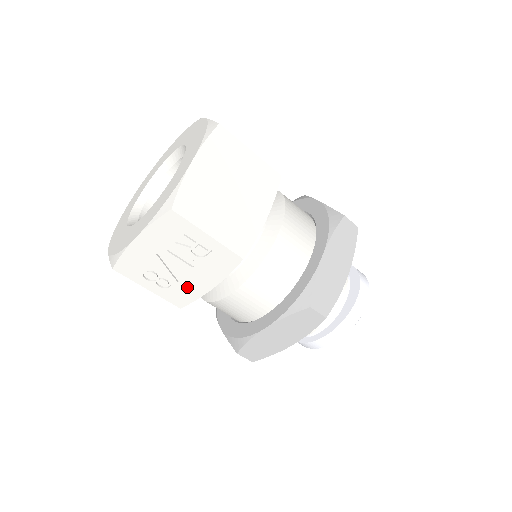
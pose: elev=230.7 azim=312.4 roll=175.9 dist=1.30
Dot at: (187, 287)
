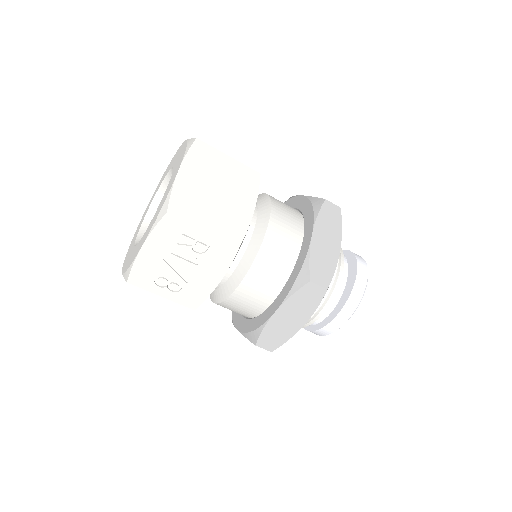
Dot at: (196, 287)
